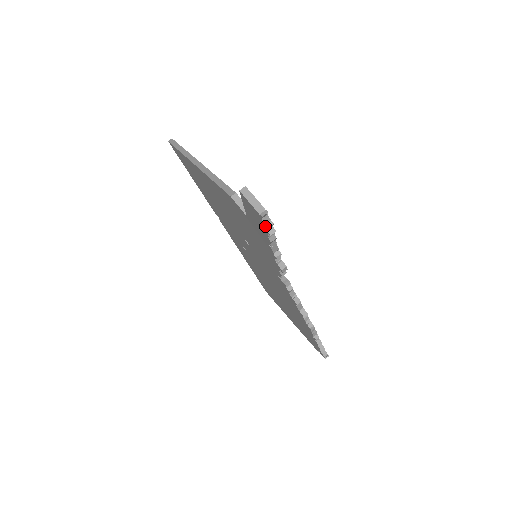
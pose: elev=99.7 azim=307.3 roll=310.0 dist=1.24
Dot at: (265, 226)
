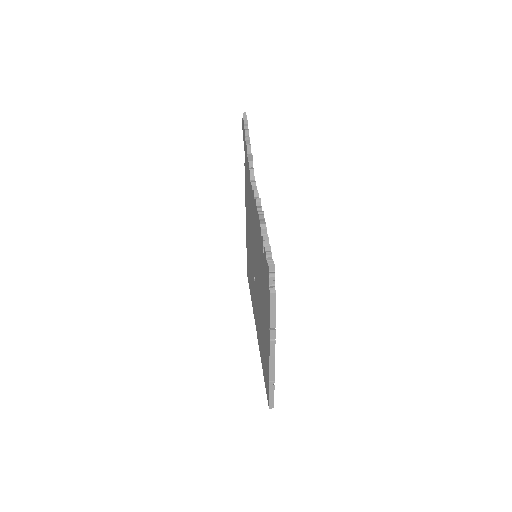
Dot at: (243, 119)
